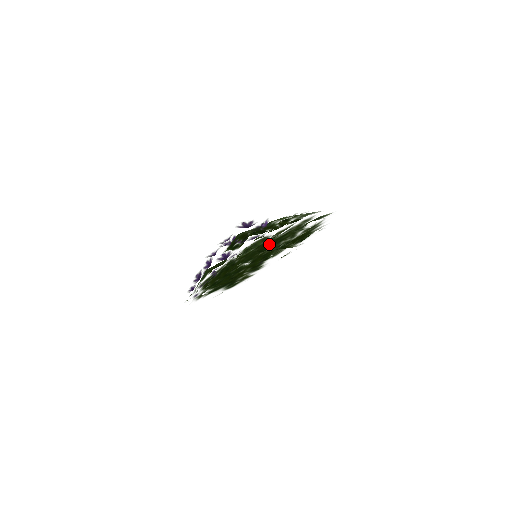
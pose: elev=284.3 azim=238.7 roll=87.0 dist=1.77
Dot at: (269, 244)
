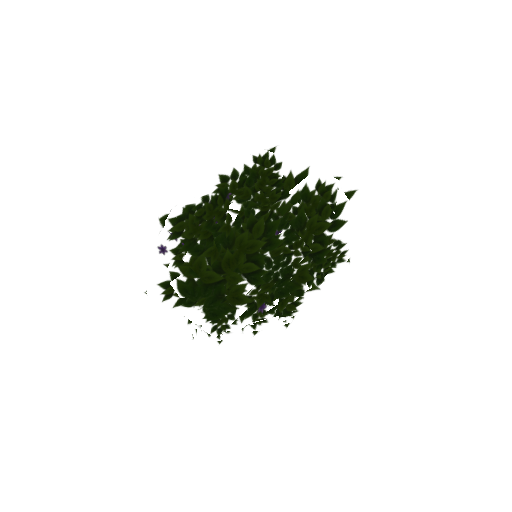
Dot at: (275, 192)
